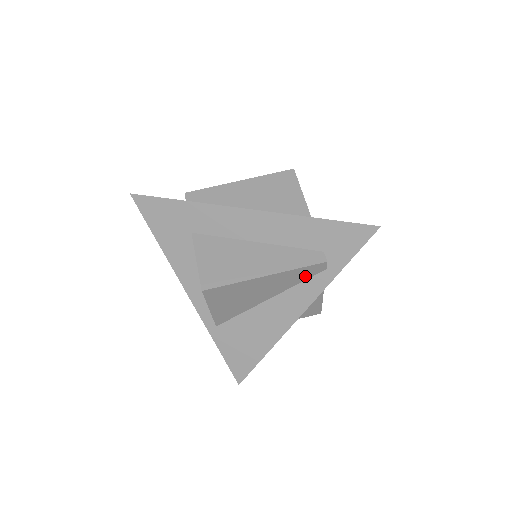
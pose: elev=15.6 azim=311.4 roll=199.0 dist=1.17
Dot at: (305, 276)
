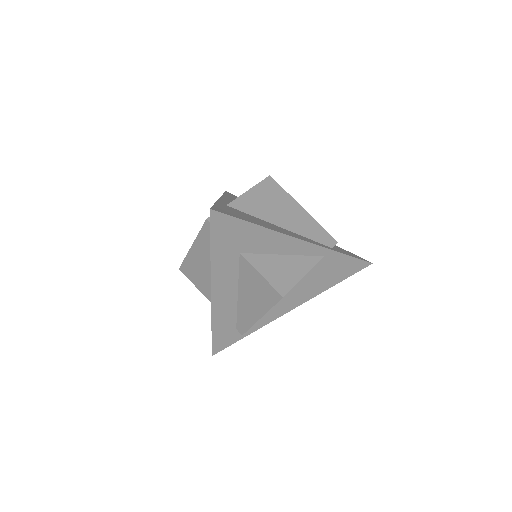
Dot at: (317, 238)
